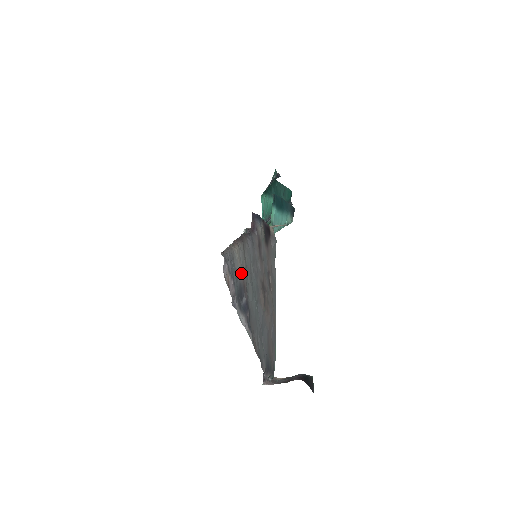
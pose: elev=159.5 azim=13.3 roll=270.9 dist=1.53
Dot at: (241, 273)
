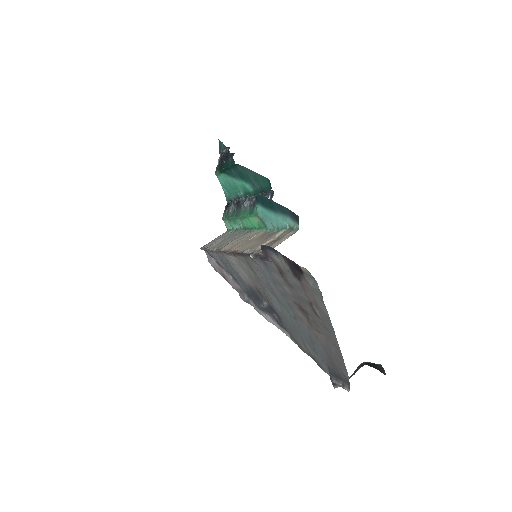
Dot at: (249, 279)
